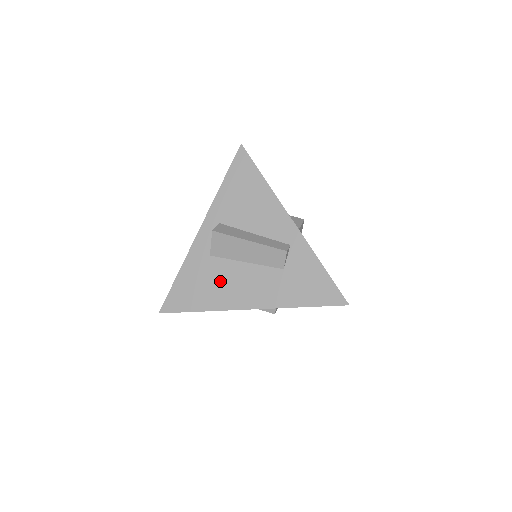
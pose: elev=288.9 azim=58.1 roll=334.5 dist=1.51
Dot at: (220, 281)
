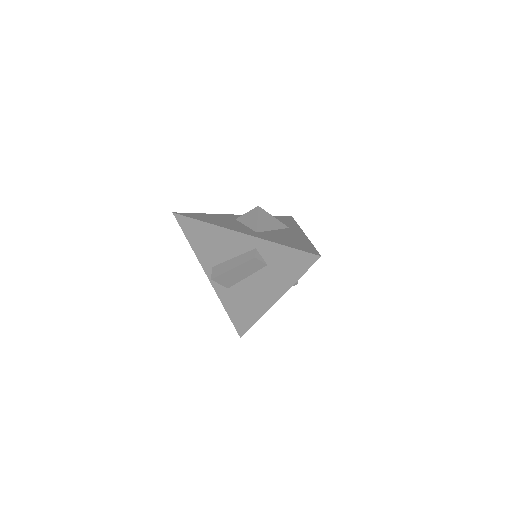
Dot at: (247, 298)
